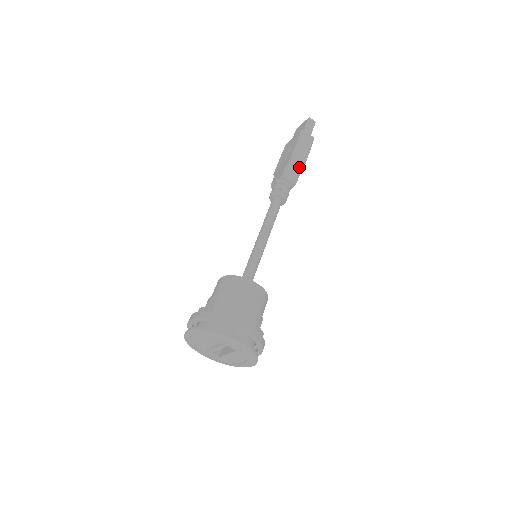
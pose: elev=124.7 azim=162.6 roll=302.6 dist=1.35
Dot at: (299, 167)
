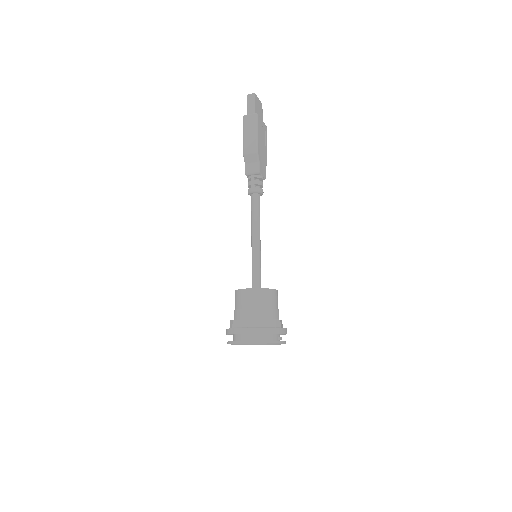
Dot at: (253, 156)
